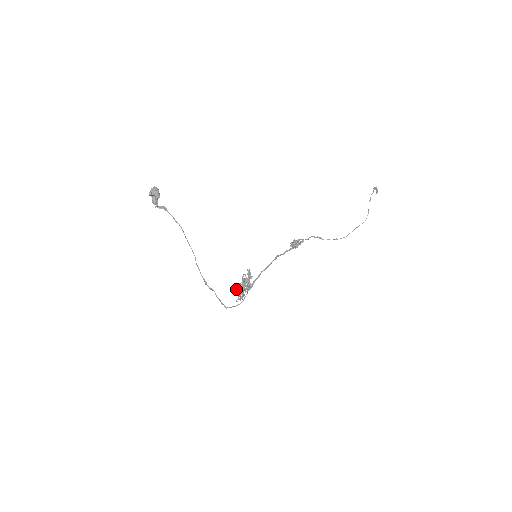
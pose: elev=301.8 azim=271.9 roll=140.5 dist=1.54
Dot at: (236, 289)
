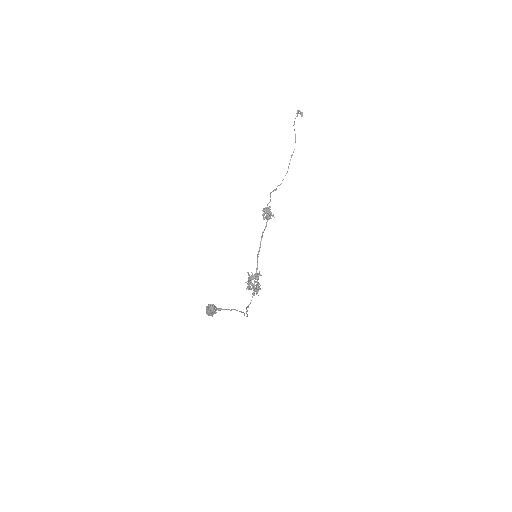
Dot at: (249, 289)
